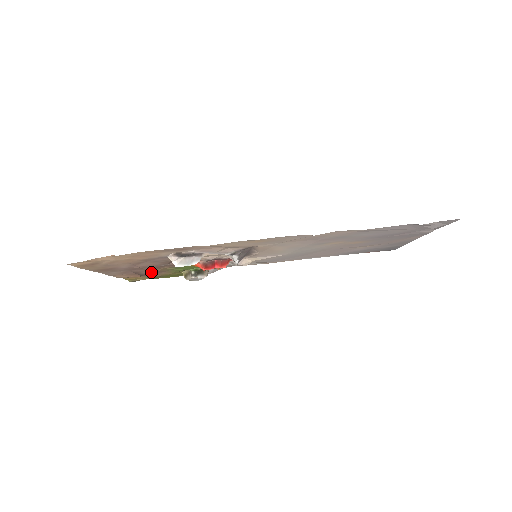
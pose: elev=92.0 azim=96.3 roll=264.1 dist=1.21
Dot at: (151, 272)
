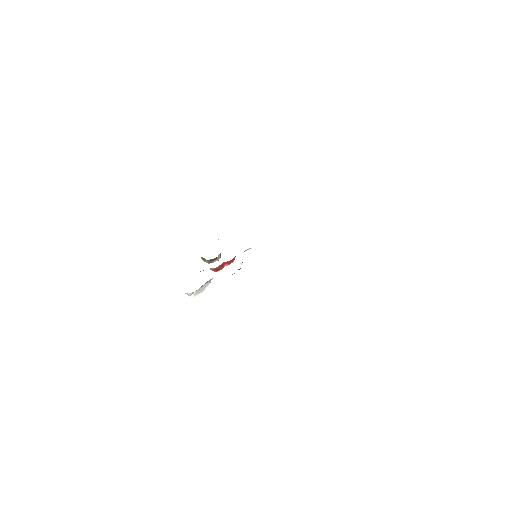
Dot at: occluded
